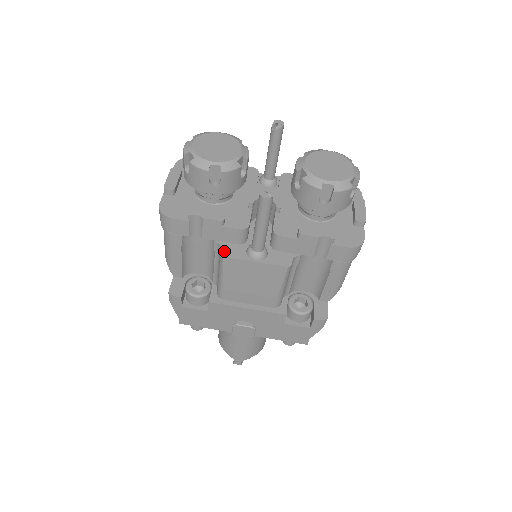
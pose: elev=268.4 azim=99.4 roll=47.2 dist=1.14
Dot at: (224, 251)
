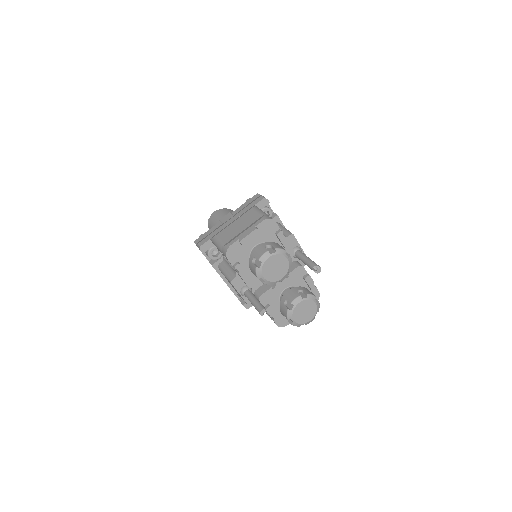
Dot at: (234, 281)
